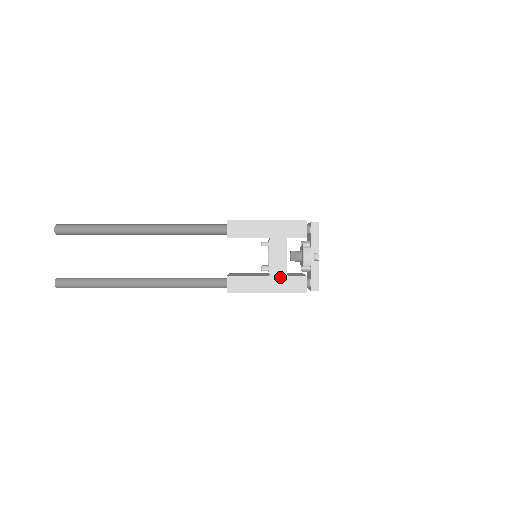
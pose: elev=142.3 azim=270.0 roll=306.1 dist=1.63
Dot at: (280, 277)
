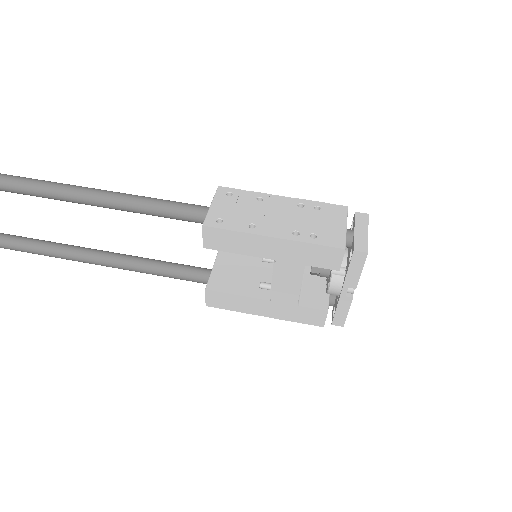
Dot at: (286, 305)
